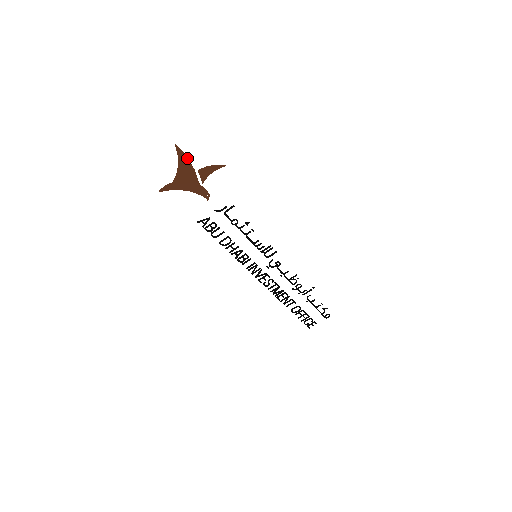
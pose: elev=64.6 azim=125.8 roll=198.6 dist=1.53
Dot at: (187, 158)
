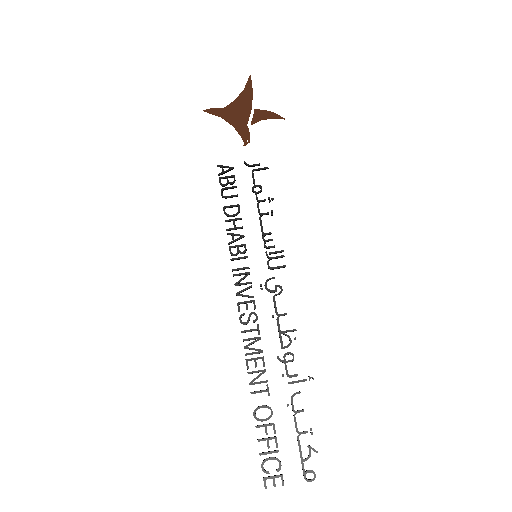
Dot at: (252, 93)
